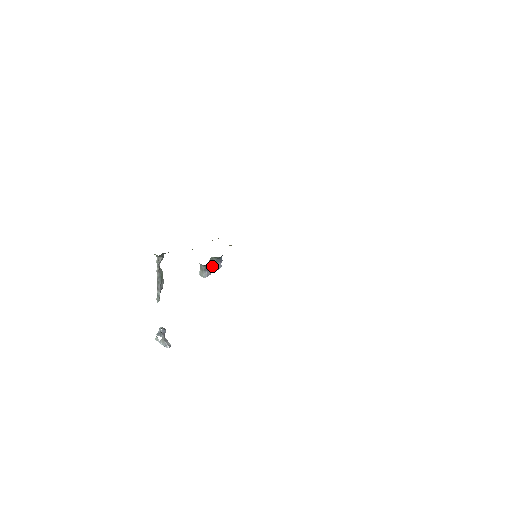
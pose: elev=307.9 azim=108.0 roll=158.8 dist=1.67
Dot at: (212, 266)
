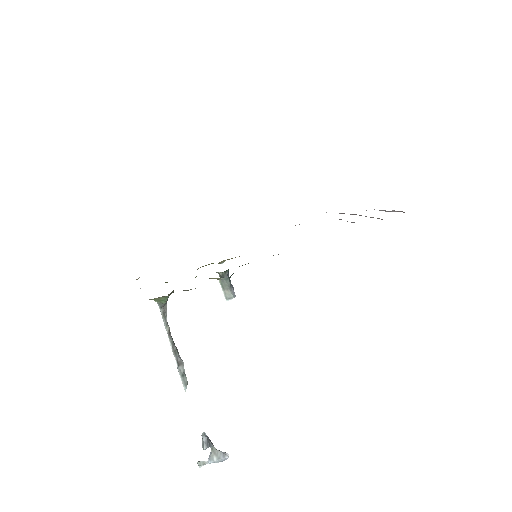
Dot at: occluded
